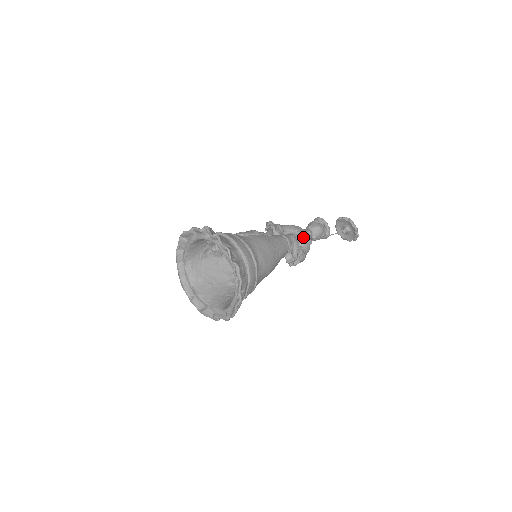
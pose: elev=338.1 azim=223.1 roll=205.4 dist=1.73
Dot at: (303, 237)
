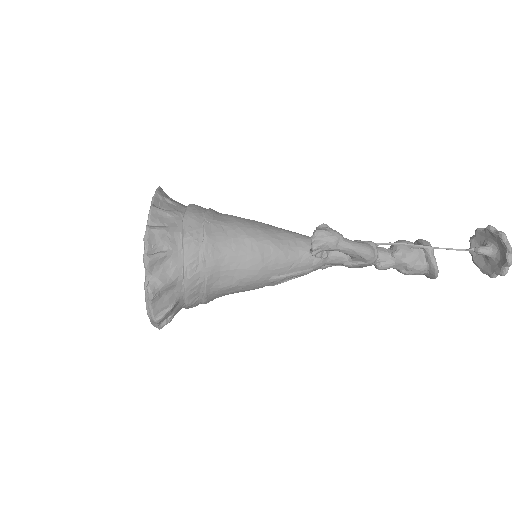
Dot at: occluded
